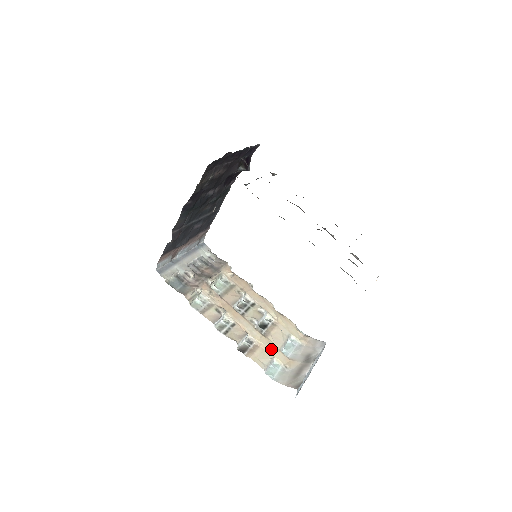
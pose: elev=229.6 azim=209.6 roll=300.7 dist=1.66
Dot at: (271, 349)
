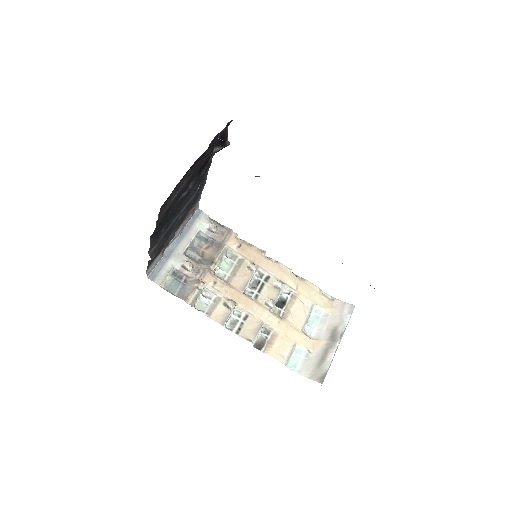
Dot at: (291, 334)
